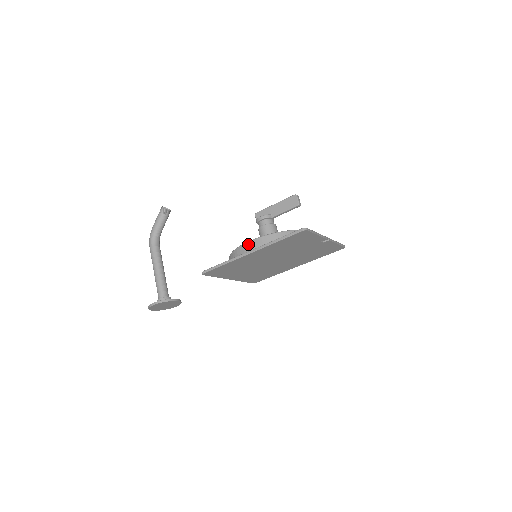
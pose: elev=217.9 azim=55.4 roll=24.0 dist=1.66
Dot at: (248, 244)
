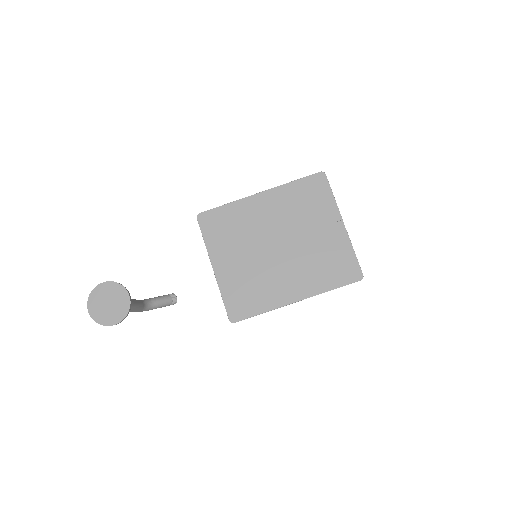
Dot at: occluded
